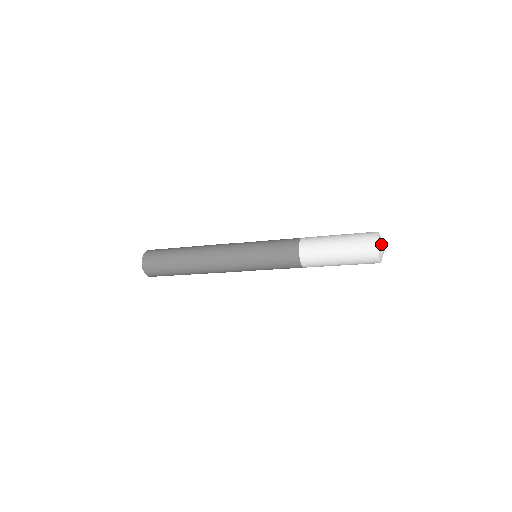
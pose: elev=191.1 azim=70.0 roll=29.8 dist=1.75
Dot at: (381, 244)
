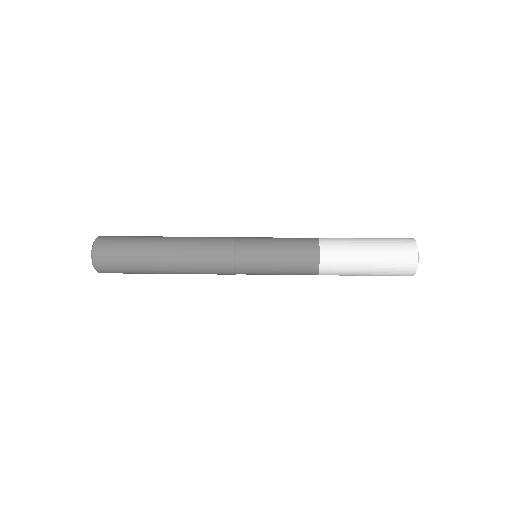
Dot at: occluded
